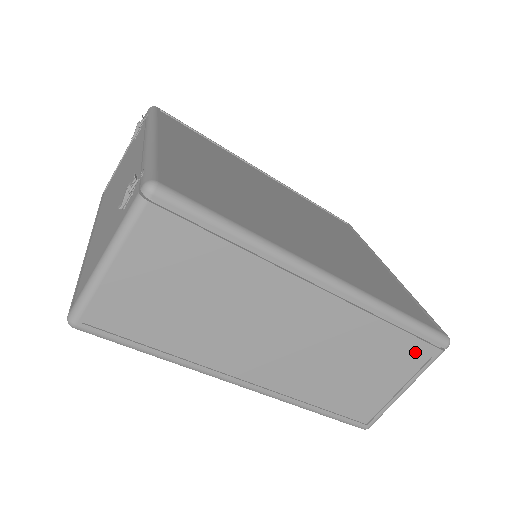
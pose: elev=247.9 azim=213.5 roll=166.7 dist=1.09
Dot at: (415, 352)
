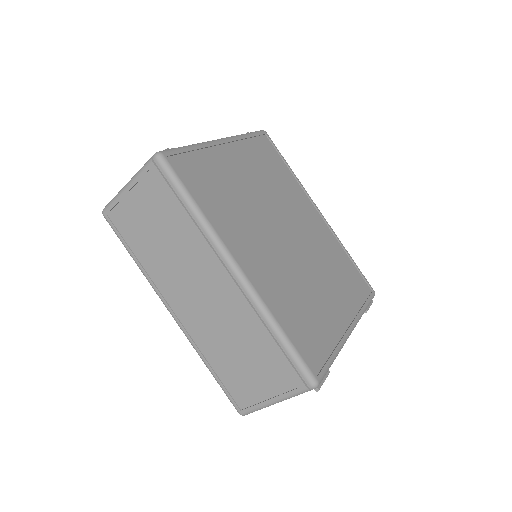
Dot at: (286, 373)
